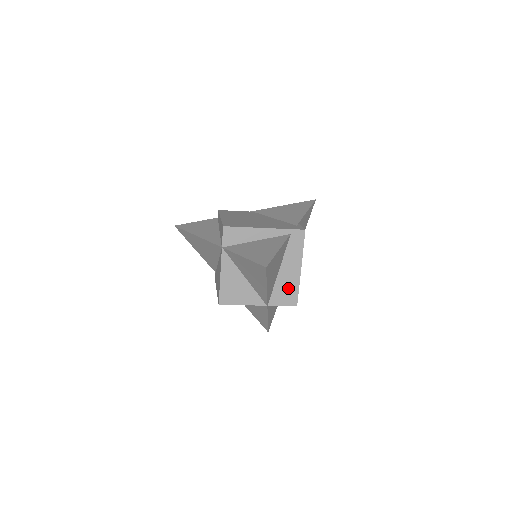
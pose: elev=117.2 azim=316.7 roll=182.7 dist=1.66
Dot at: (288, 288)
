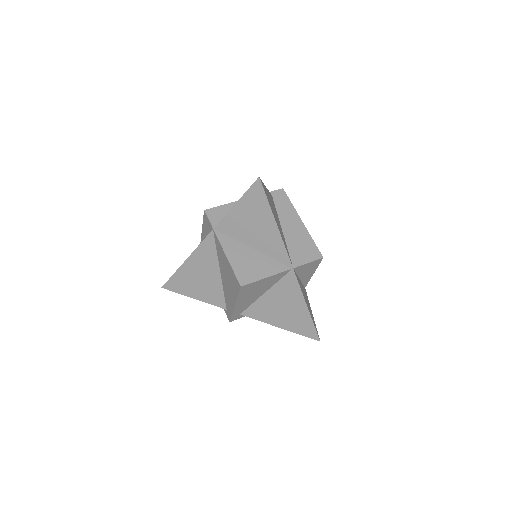
Dot at: (302, 244)
